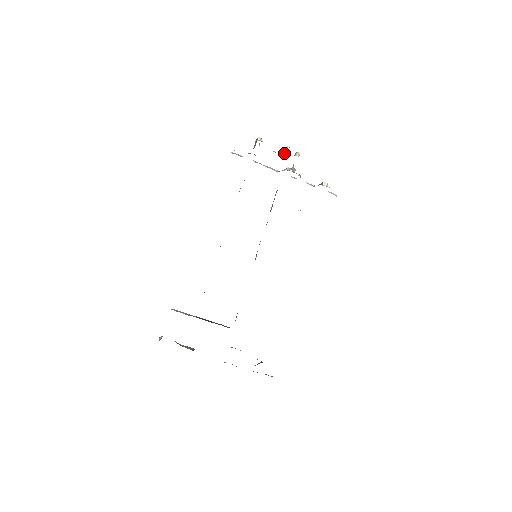
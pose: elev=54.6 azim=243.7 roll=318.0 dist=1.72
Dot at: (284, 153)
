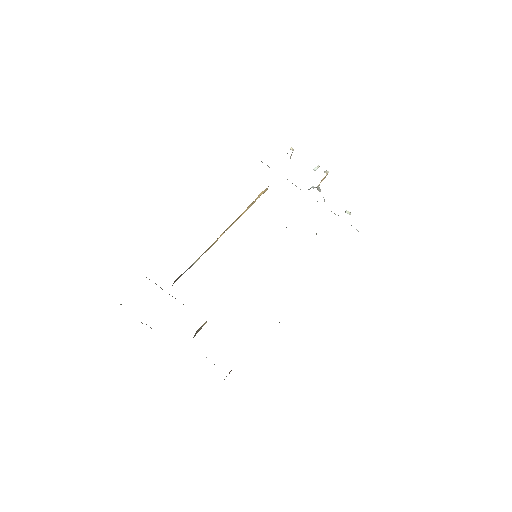
Dot at: (313, 169)
